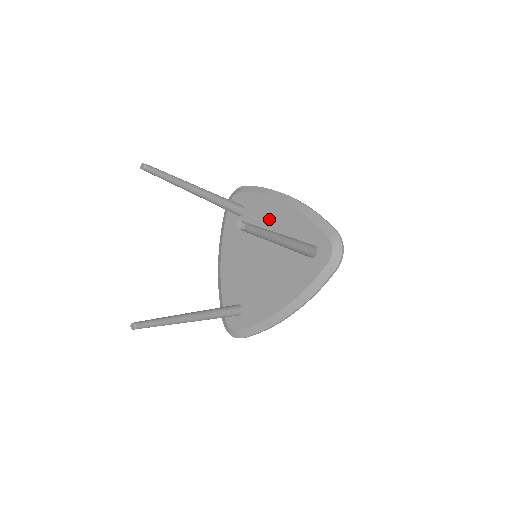
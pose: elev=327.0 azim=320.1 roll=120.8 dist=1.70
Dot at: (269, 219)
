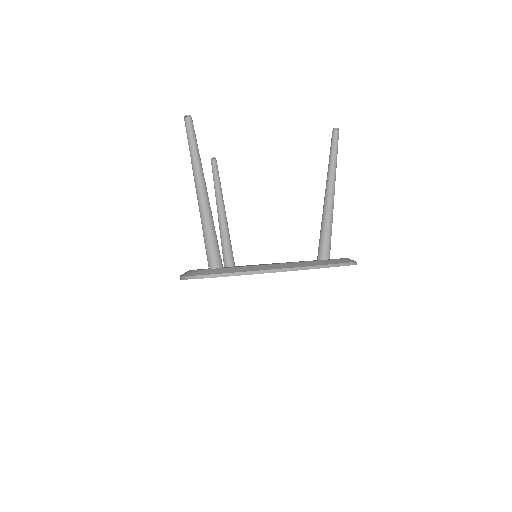
Dot at: occluded
